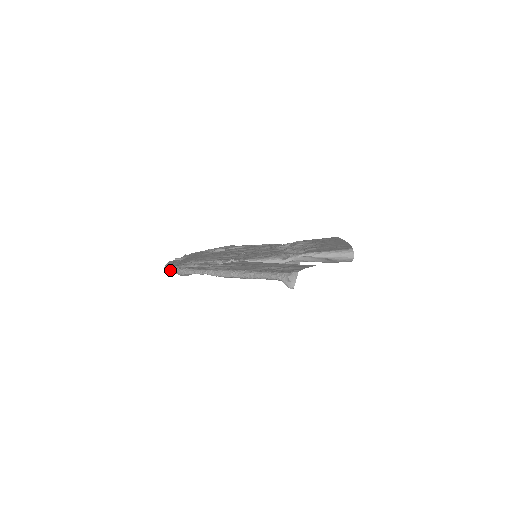
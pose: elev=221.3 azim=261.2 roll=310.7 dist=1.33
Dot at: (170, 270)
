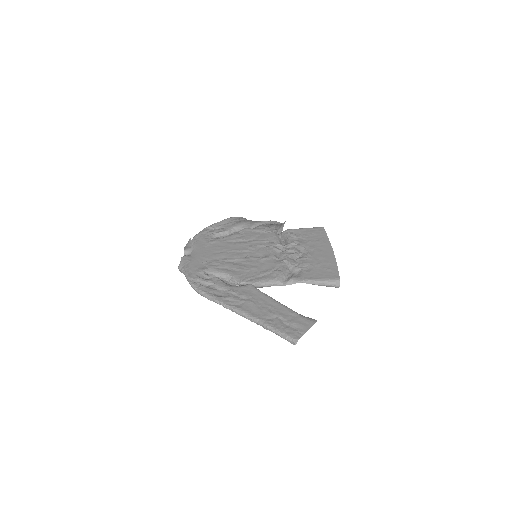
Dot at: occluded
